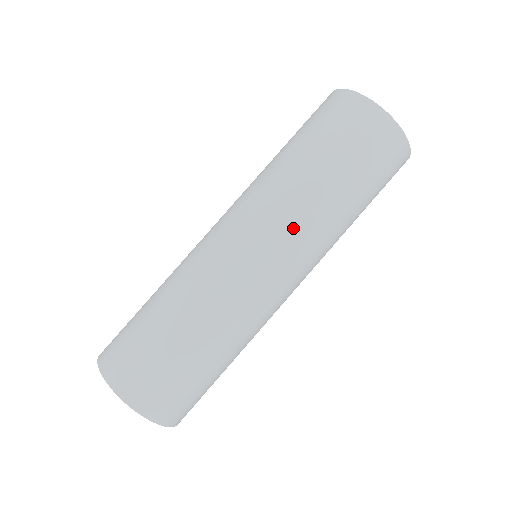
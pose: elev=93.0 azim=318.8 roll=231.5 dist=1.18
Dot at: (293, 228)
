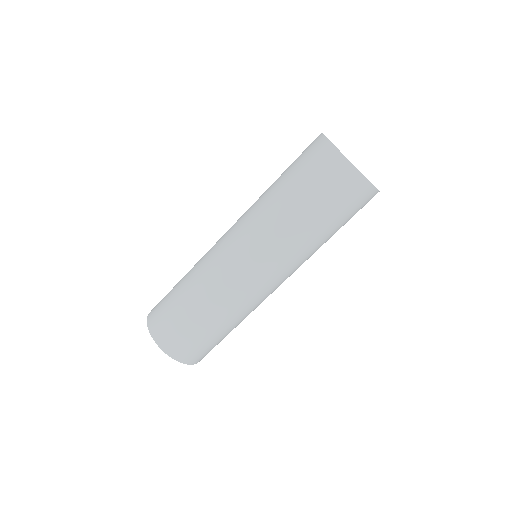
Dot at: (283, 256)
